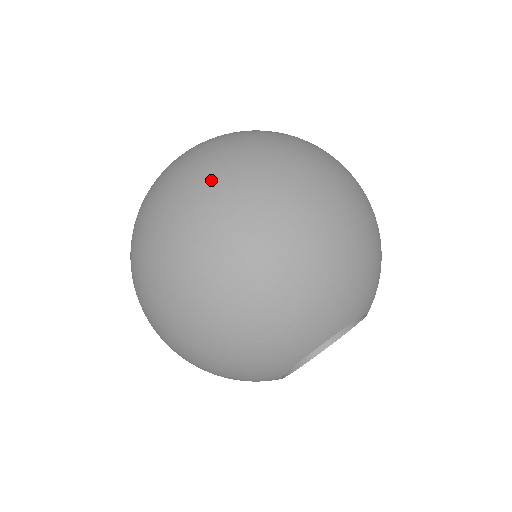
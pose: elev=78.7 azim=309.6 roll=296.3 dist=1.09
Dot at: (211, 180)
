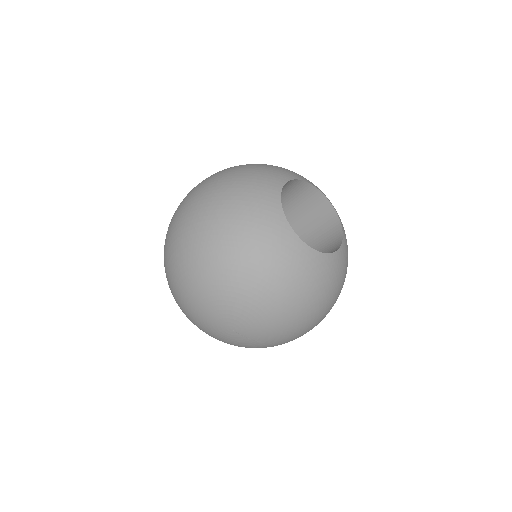
Dot at: occluded
